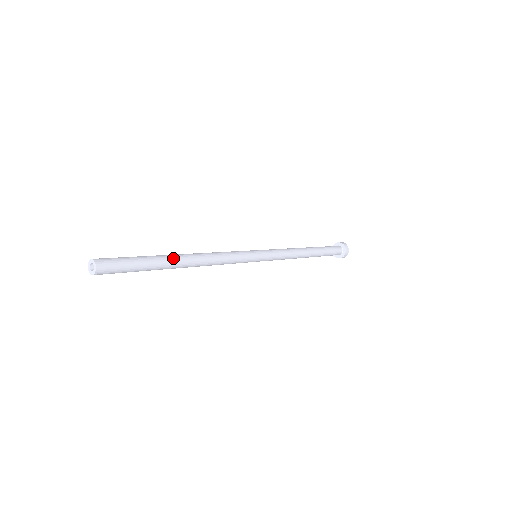
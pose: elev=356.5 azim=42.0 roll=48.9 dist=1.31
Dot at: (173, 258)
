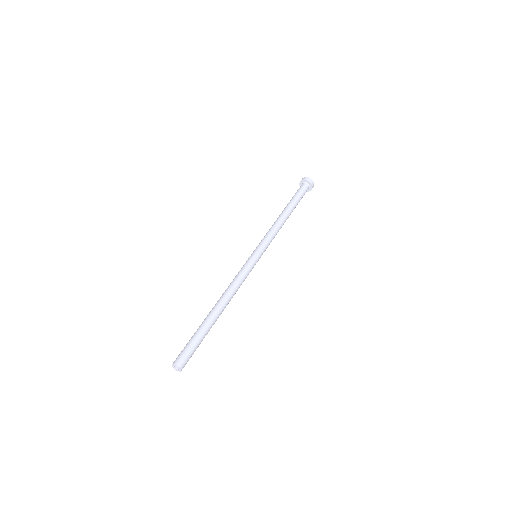
Dot at: (216, 320)
